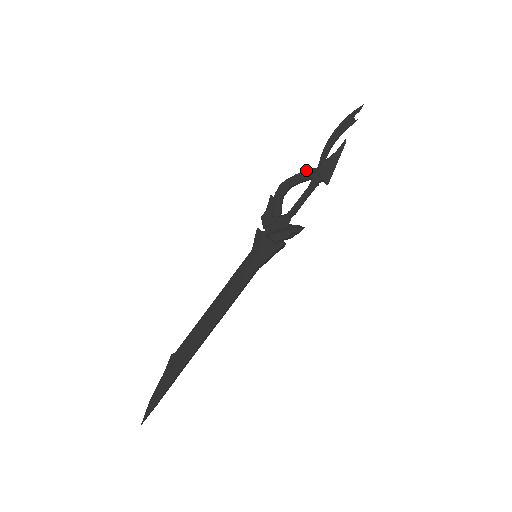
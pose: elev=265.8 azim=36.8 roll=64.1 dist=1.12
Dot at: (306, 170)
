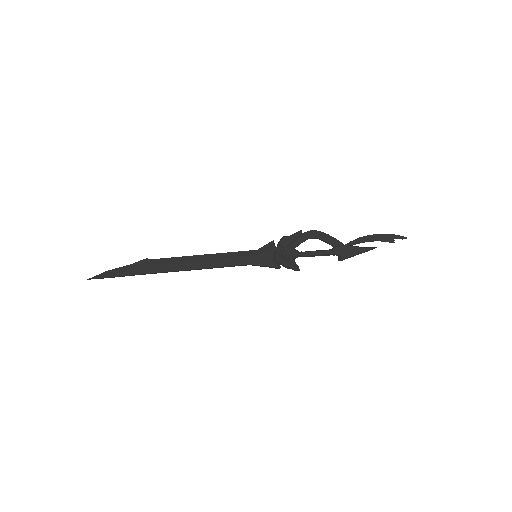
Dot at: occluded
